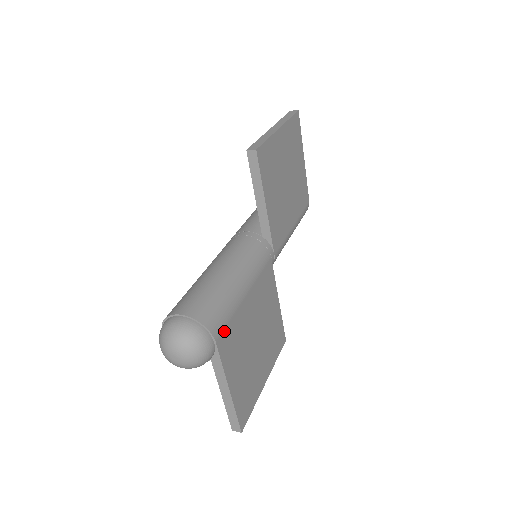
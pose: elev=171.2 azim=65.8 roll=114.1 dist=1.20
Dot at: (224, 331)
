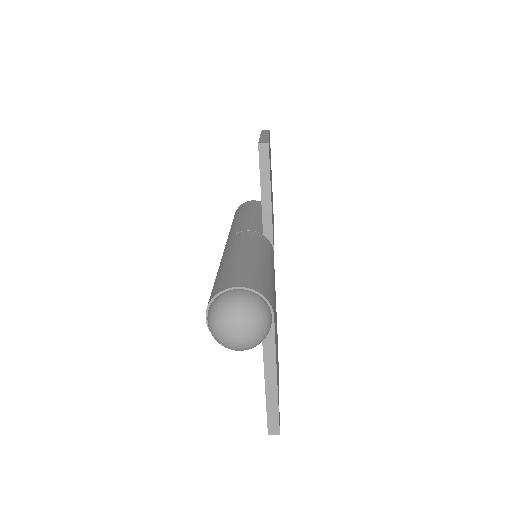
Dot at: occluded
